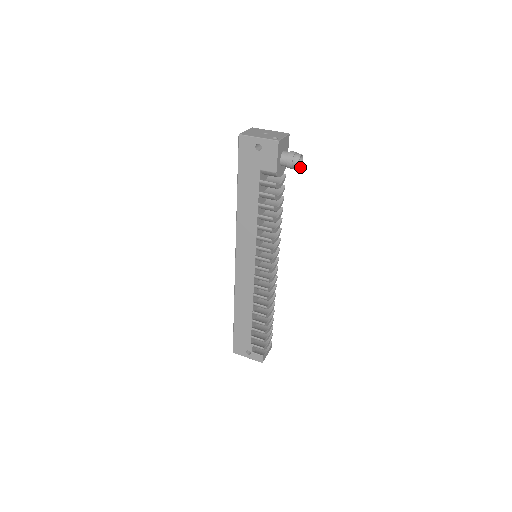
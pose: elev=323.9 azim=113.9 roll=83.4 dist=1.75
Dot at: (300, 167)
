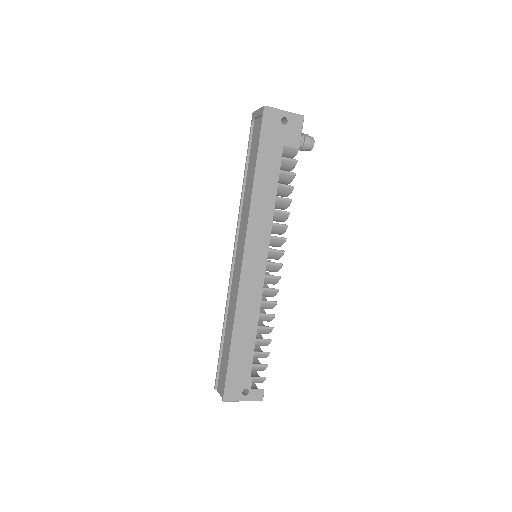
Dot at: (309, 150)
